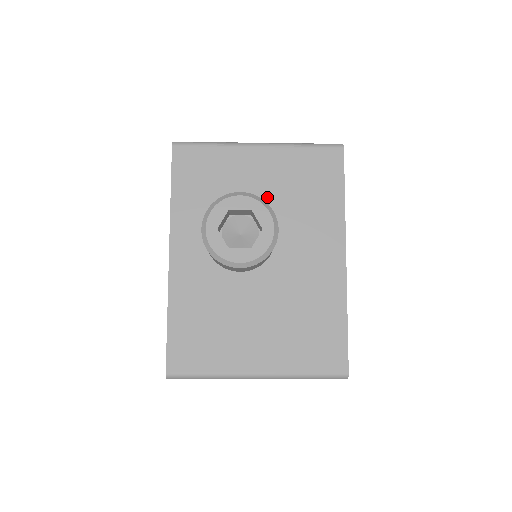
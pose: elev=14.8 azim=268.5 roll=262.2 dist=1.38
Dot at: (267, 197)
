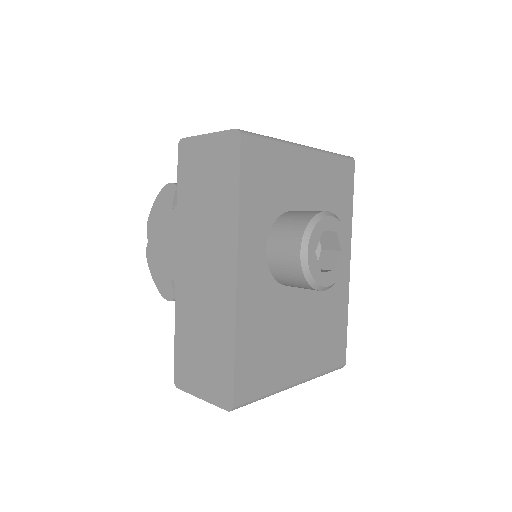
Dot at: (310, 207)
